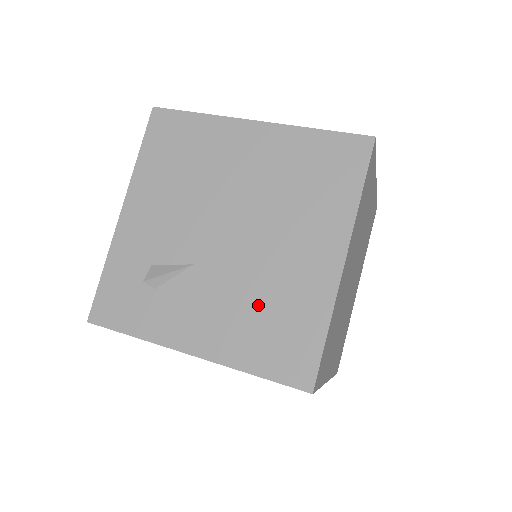
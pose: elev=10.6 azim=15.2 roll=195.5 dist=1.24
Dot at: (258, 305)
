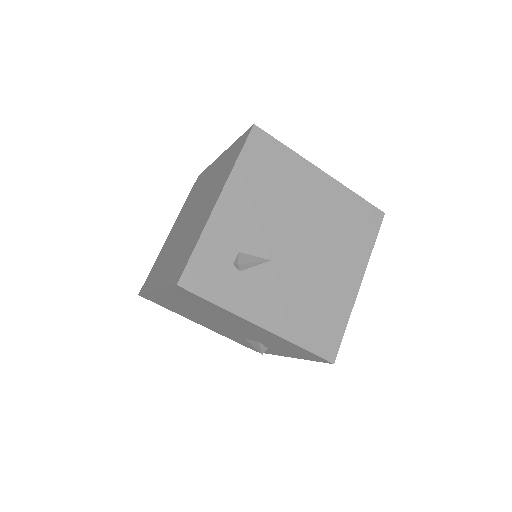
Dot at: (310, 301)
